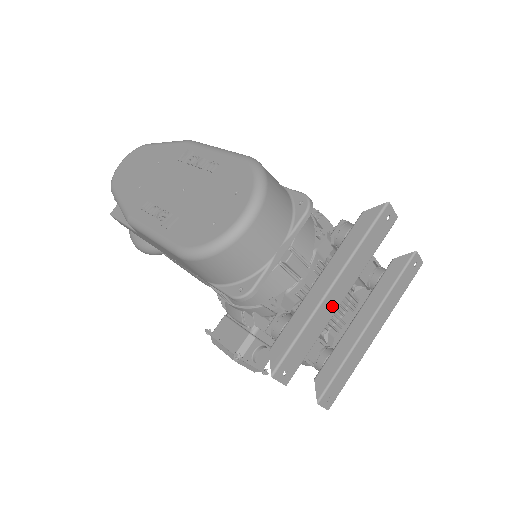
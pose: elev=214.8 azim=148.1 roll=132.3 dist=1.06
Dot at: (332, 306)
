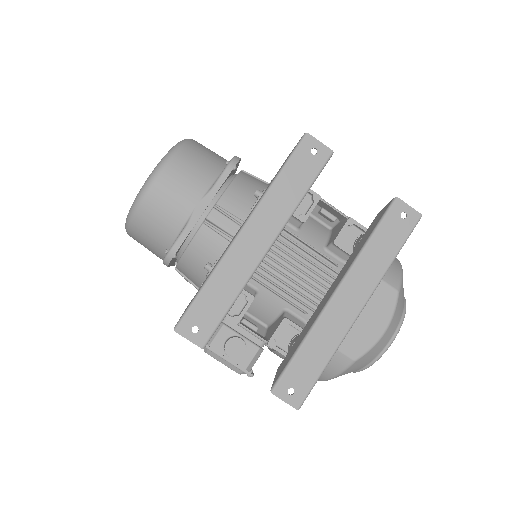
Dot at: (250, 254)
